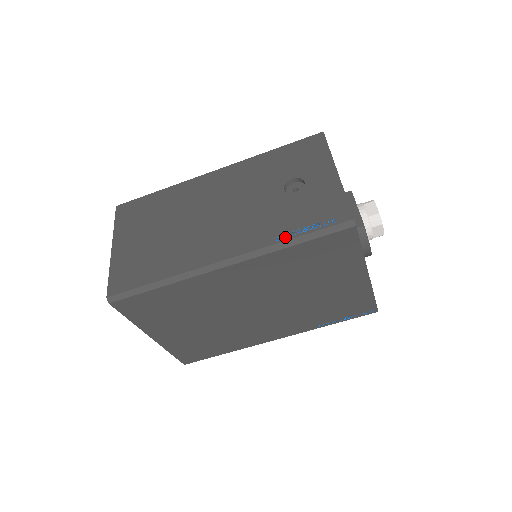
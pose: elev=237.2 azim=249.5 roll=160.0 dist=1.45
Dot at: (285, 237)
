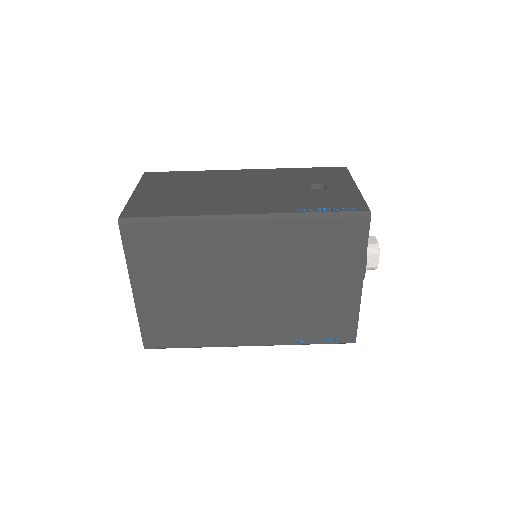
Dot at: (306, 210)
